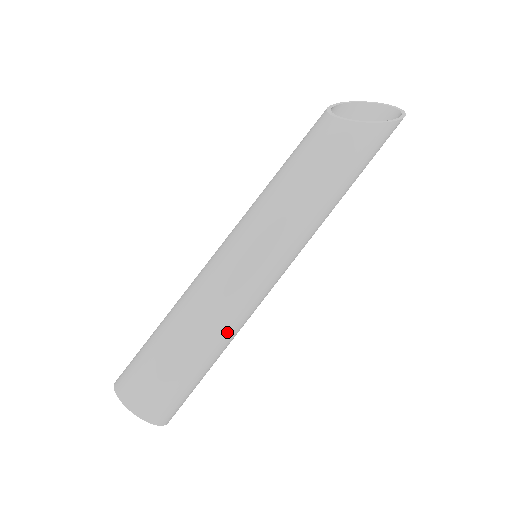
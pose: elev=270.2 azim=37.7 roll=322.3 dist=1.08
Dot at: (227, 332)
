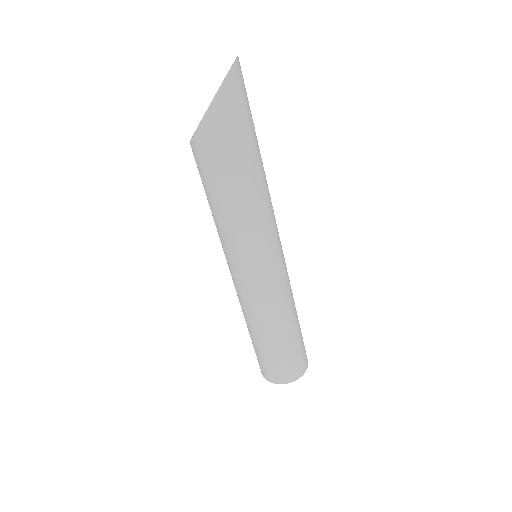
Dot at: (264, 322)
